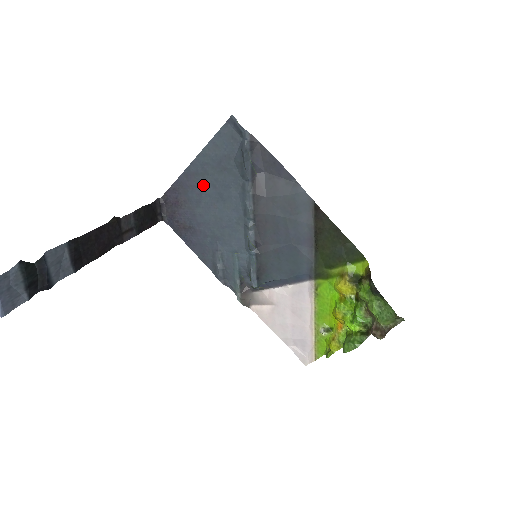
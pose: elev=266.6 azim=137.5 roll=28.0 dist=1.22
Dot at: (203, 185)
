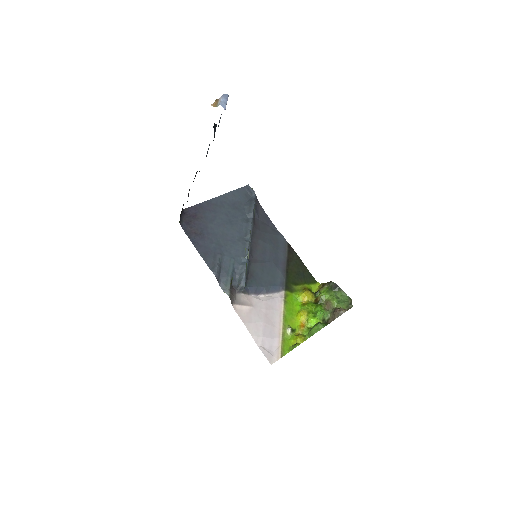
Dot at: (219, 212)
